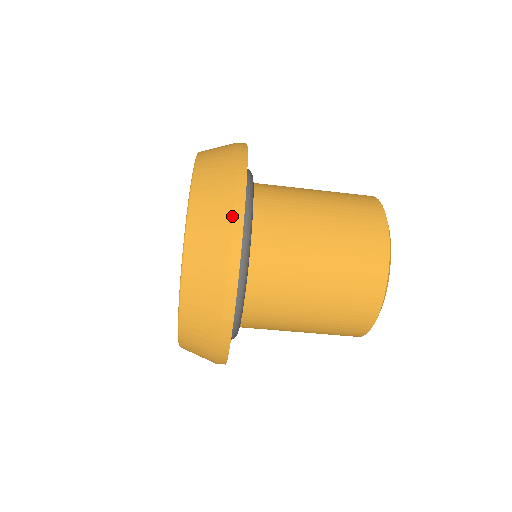
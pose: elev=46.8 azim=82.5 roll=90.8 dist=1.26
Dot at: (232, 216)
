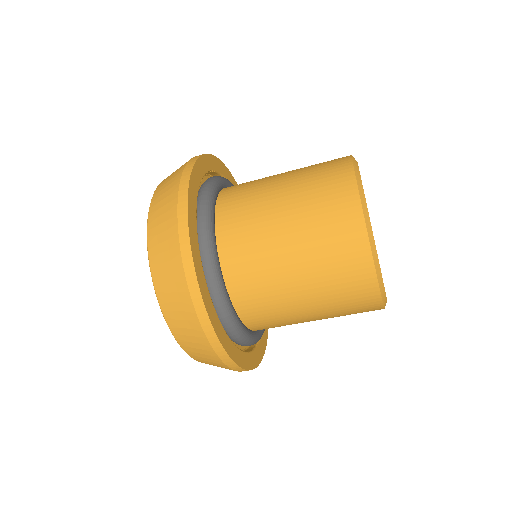
Dot at: (192, 302)
